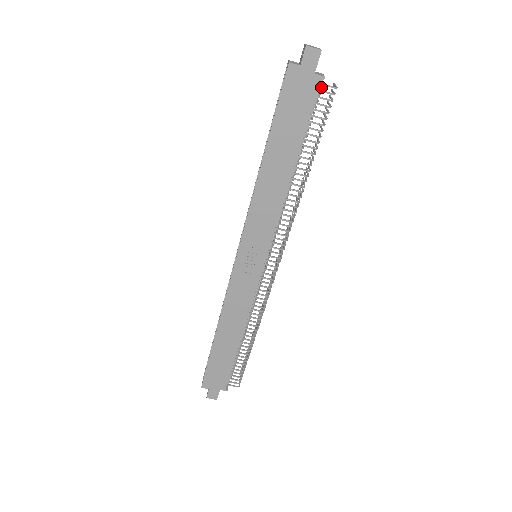
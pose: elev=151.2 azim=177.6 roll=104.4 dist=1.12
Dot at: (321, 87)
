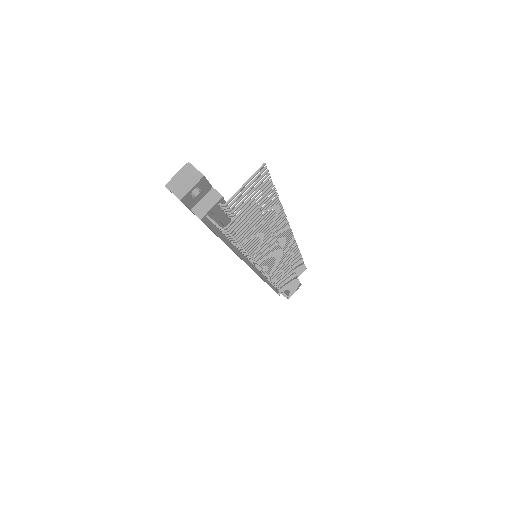
Dot at: (233, 201)
